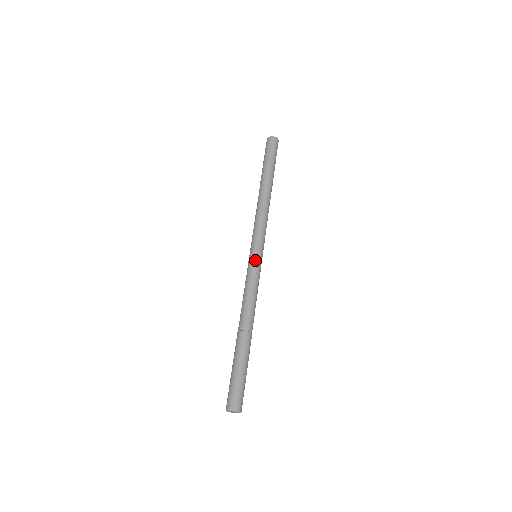
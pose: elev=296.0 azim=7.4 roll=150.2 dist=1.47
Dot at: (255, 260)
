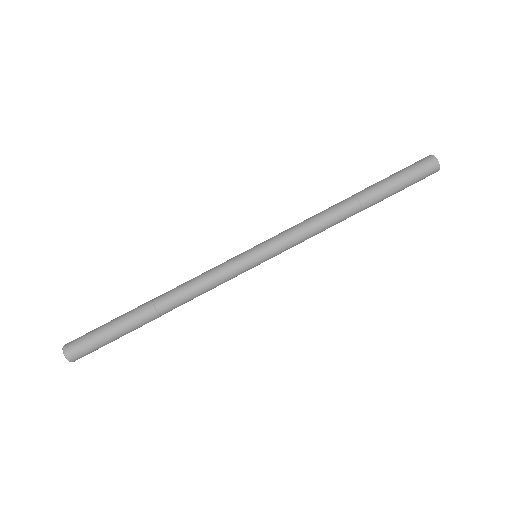
Dot at: (247, 261)
